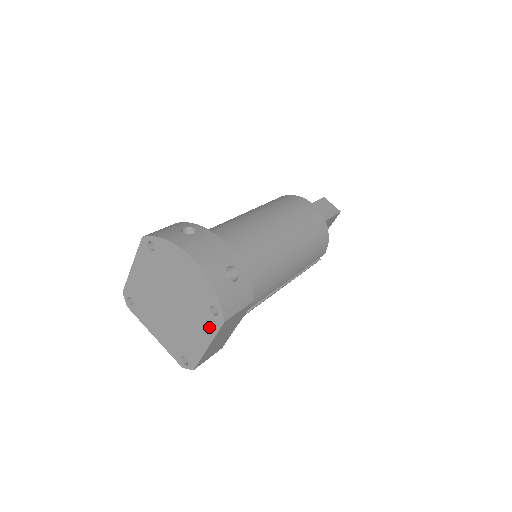
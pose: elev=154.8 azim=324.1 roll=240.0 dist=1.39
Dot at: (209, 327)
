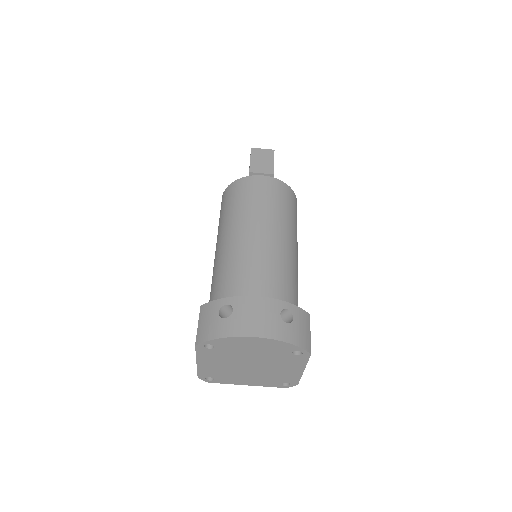
Dot at: (298, 362)
